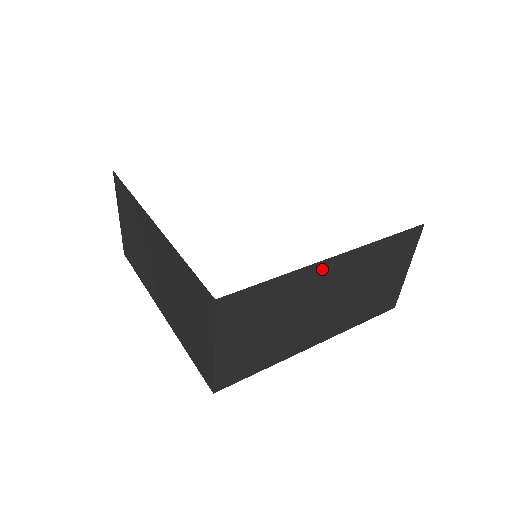
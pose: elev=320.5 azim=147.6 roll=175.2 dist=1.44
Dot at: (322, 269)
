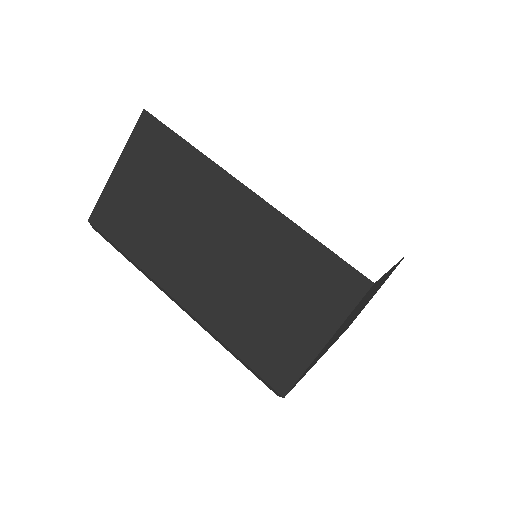
Dot at: occluded
